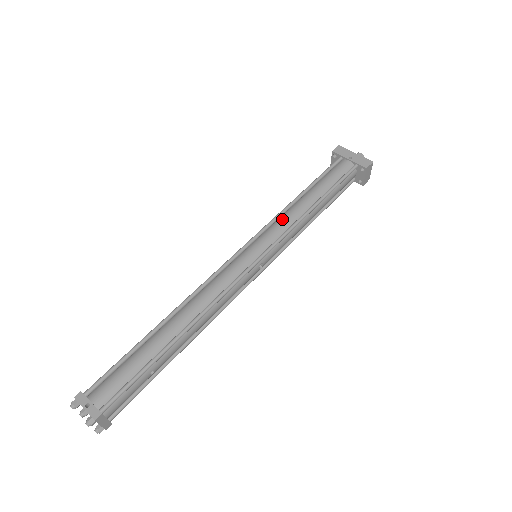
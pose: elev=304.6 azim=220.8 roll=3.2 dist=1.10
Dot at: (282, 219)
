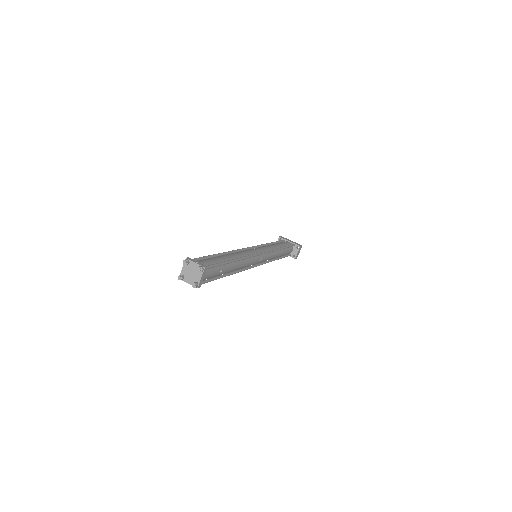
Dot at: (267, 246)
